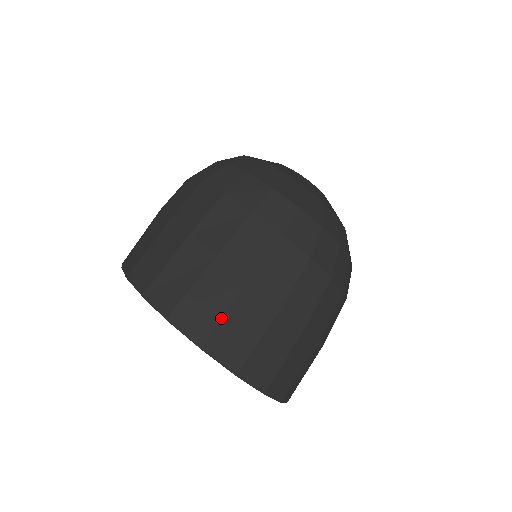
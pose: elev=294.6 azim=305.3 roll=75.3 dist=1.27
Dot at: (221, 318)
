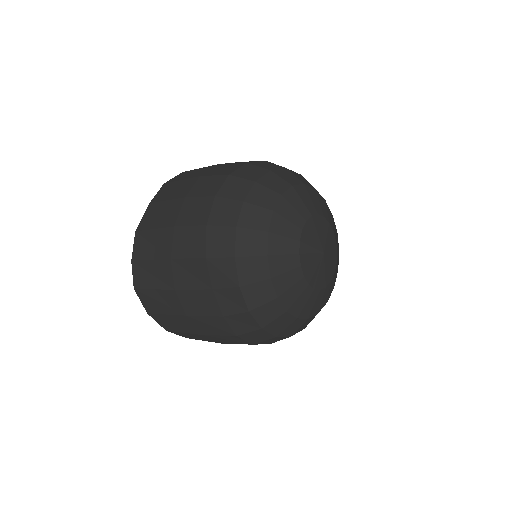
Dot at: (163, 314)
